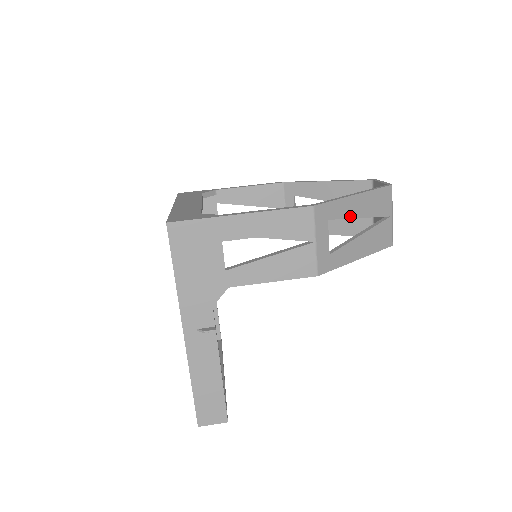
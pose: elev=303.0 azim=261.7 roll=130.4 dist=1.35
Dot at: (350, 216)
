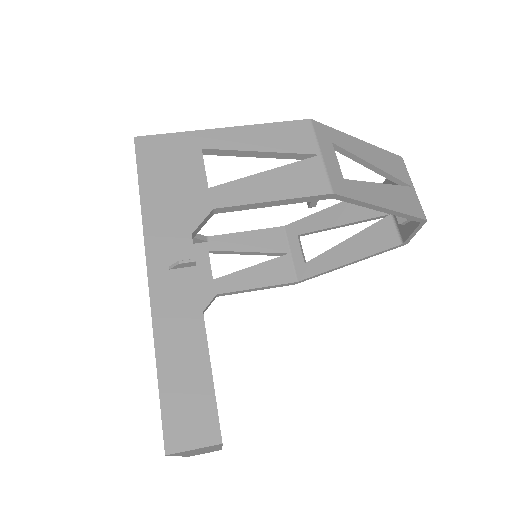
Dot at: (360, 156)
